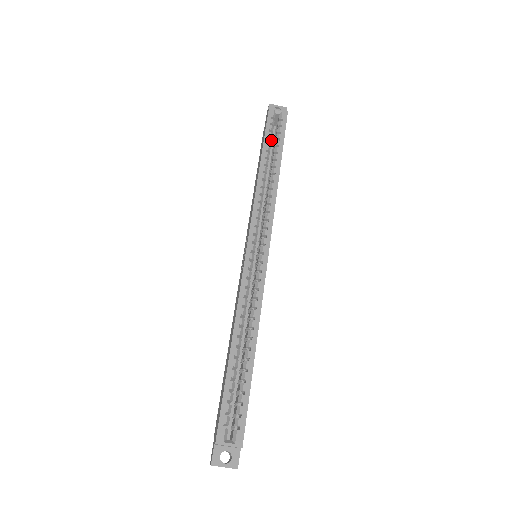
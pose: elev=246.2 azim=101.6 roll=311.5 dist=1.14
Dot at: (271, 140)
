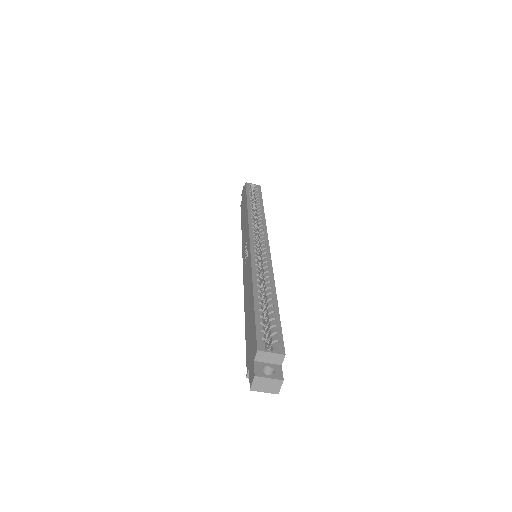
Dot at: occluded
